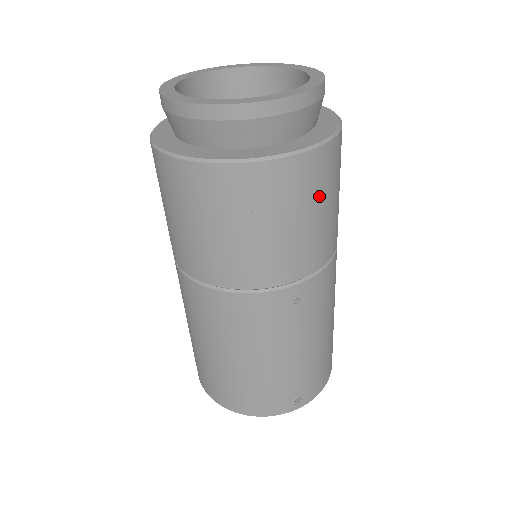
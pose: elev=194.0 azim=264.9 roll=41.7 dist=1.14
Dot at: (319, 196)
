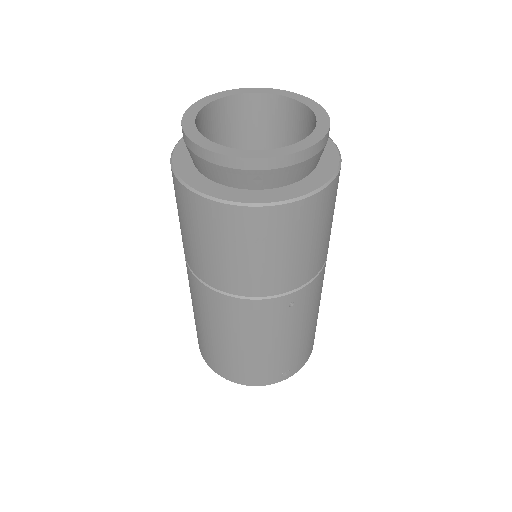
Dot at: (317, 226)
